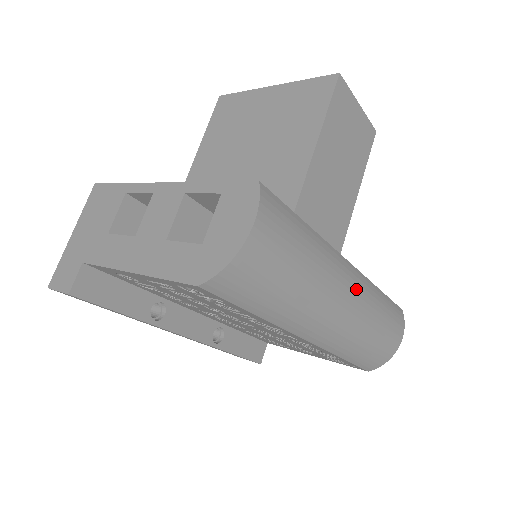
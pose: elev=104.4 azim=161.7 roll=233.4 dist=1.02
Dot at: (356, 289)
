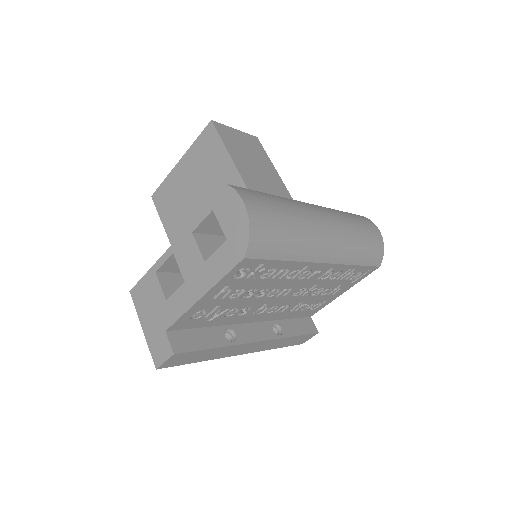
Dot at: (325, 213)
